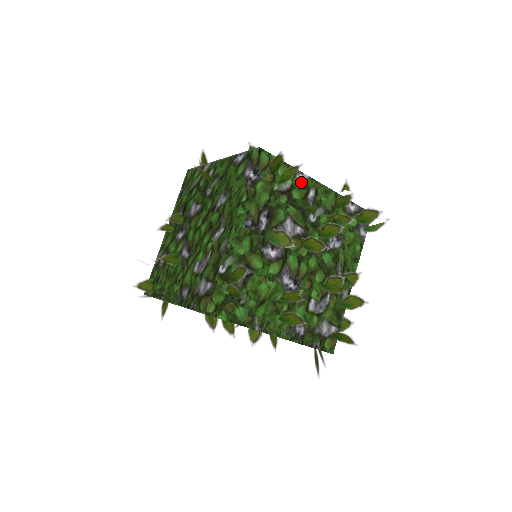
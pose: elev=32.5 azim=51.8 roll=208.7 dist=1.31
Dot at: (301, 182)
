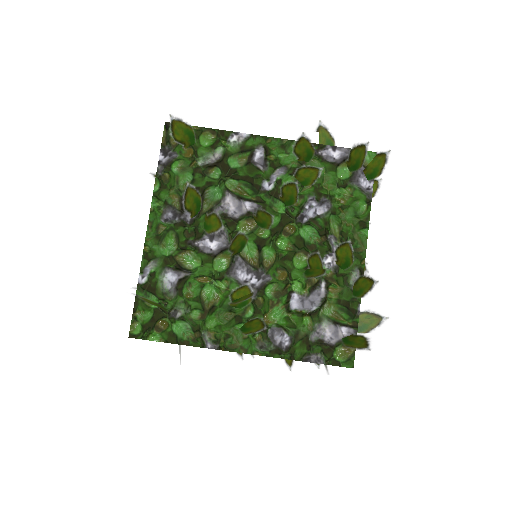
Dot at: (238, 145)
